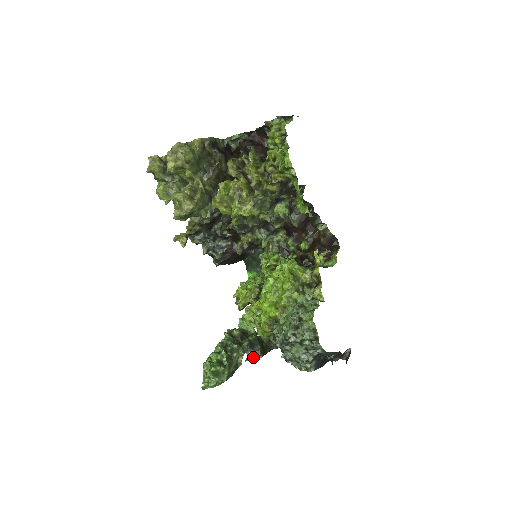
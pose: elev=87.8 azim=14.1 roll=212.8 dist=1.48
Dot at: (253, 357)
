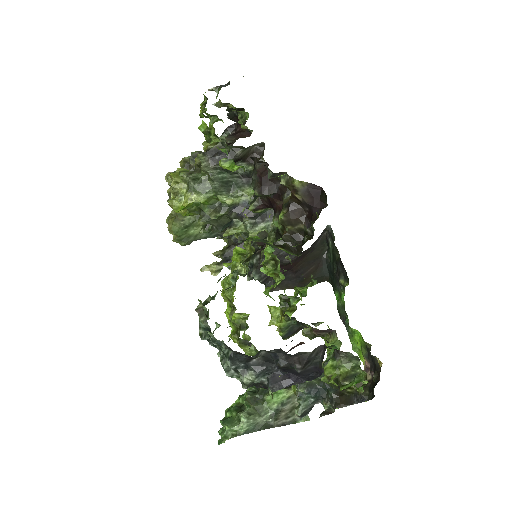
Dot at: (333, 411)
